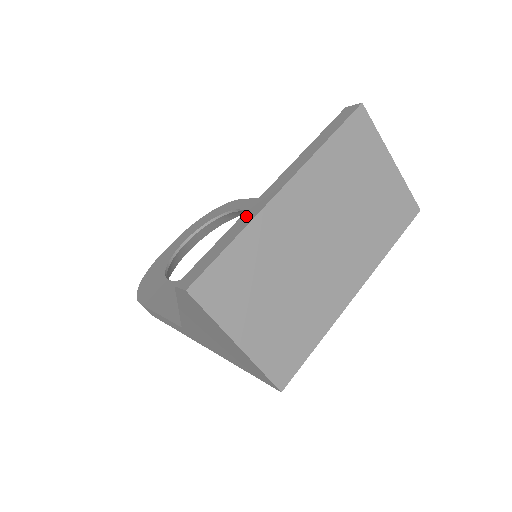
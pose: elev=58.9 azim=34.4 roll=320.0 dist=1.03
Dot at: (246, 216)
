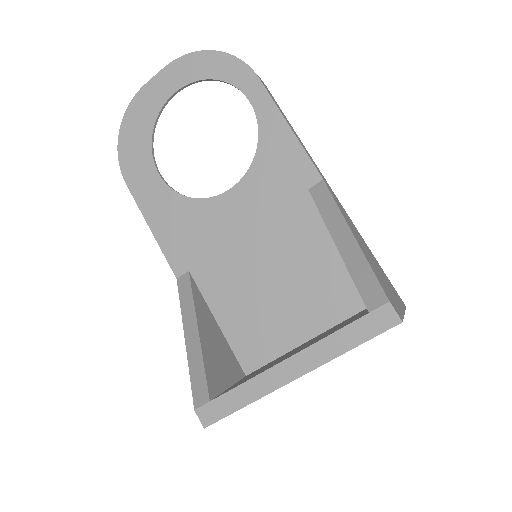
Dot at: (259, 384)
